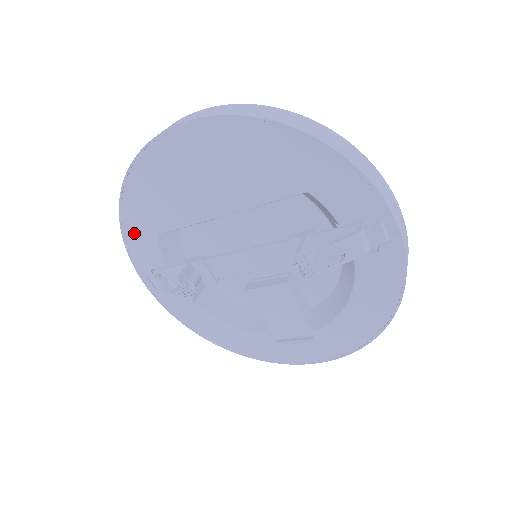
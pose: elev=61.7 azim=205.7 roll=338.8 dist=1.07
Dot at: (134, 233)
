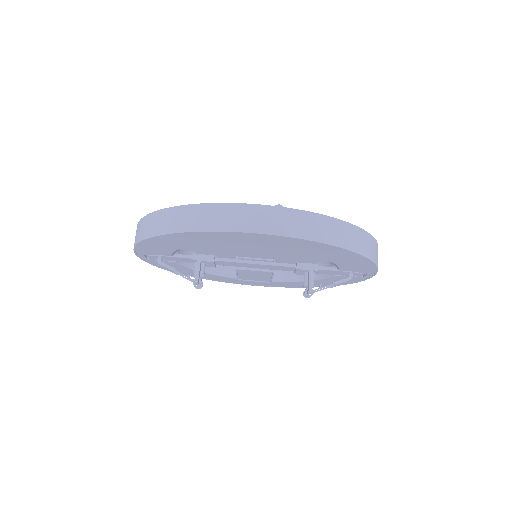
Dot at: (153, 245)
